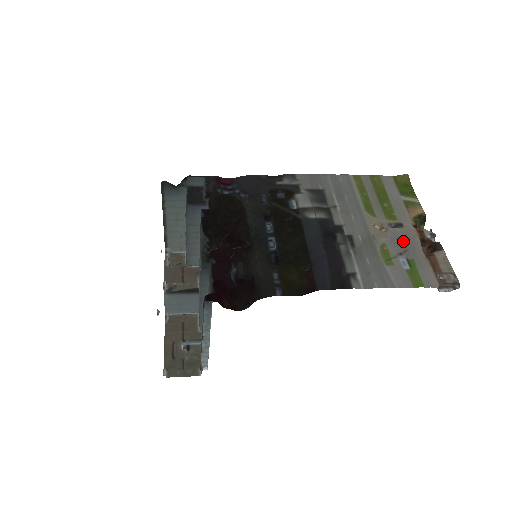
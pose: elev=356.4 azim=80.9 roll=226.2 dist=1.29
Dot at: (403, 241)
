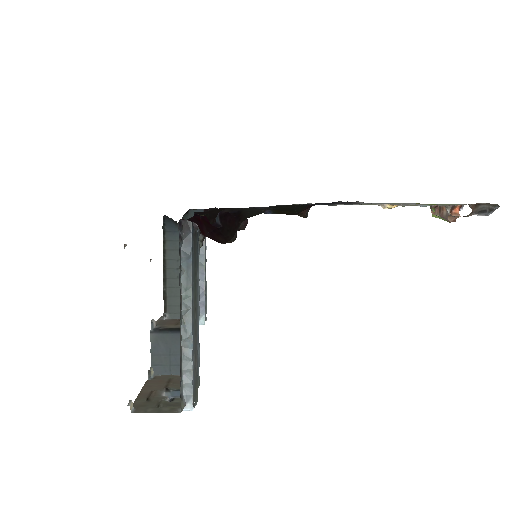
Dot at: occluded
